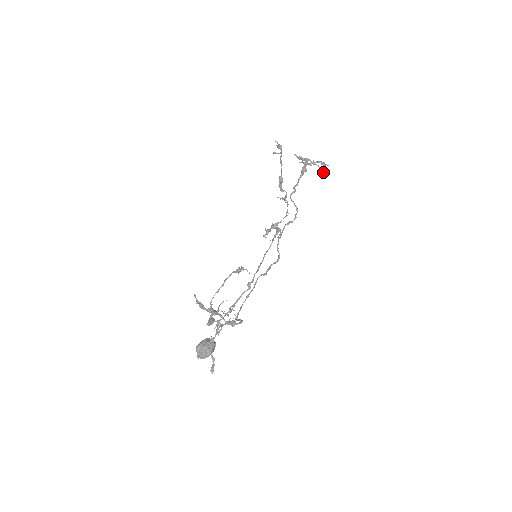
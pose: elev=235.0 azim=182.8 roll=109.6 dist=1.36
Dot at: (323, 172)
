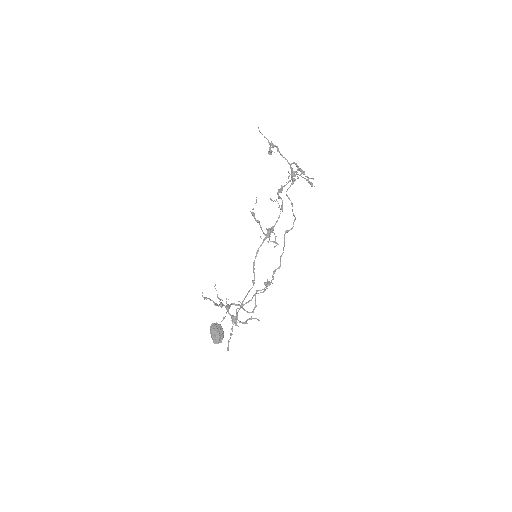
Dot at: occluded
